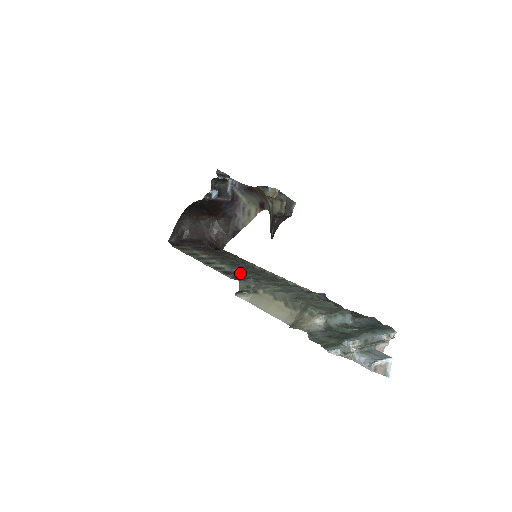
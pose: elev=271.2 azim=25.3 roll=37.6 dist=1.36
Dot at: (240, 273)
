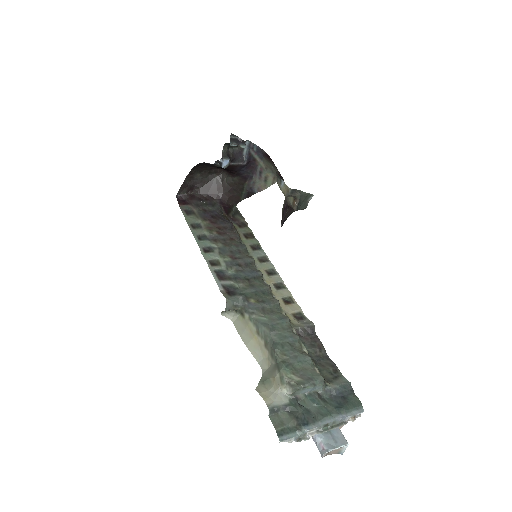
Dot at: (234, 279)
